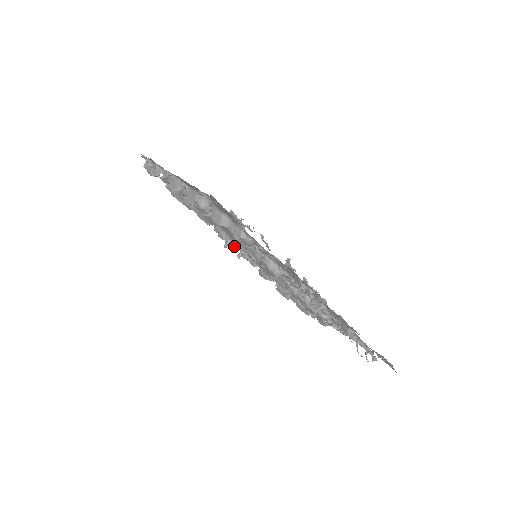
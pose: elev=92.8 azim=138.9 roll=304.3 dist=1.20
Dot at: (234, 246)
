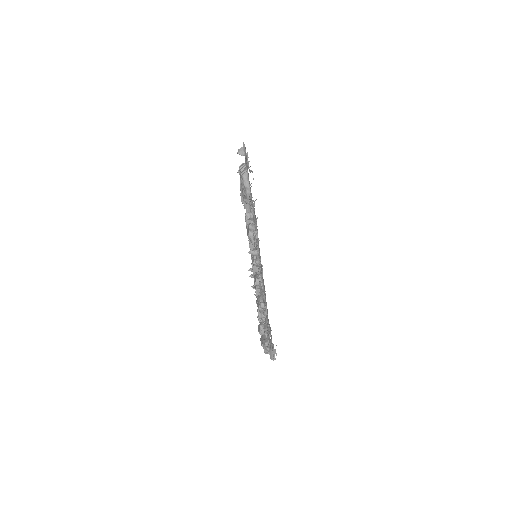
Dot at: occluded
